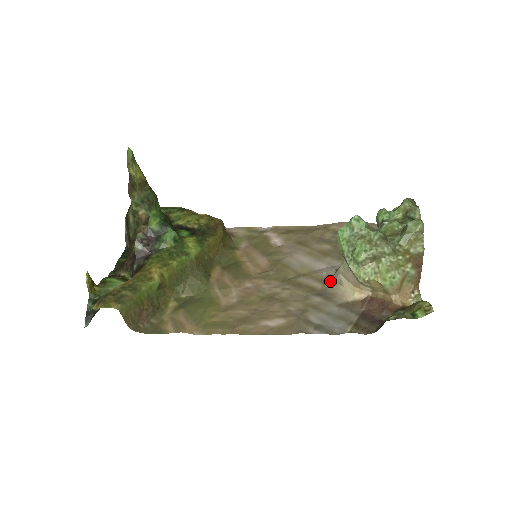
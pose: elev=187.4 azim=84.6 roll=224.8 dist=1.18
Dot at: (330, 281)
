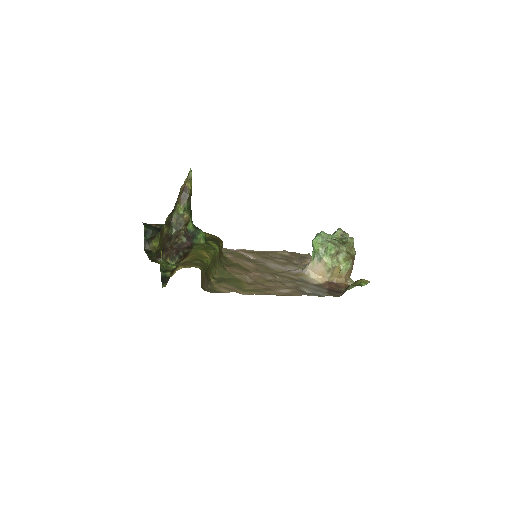
Dot at: (301, 274)
